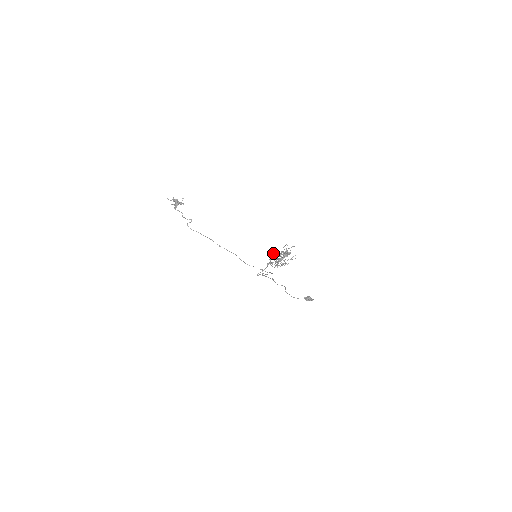
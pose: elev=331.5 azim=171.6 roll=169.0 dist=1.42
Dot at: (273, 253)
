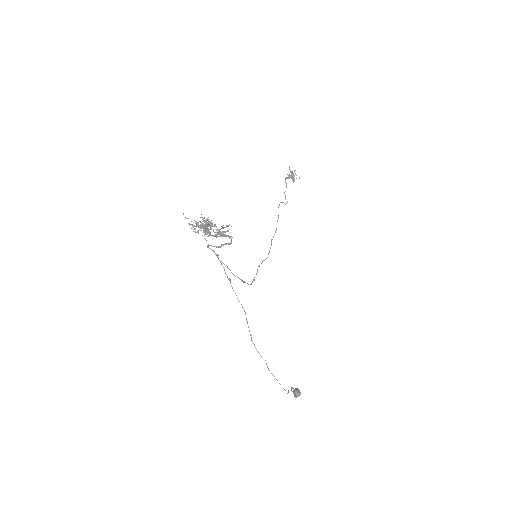
Dot at: occluded
